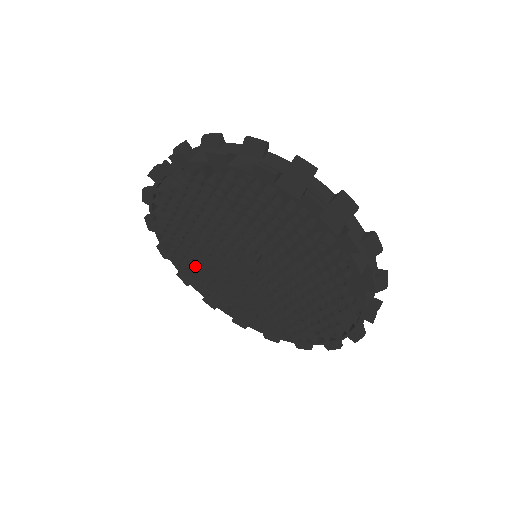
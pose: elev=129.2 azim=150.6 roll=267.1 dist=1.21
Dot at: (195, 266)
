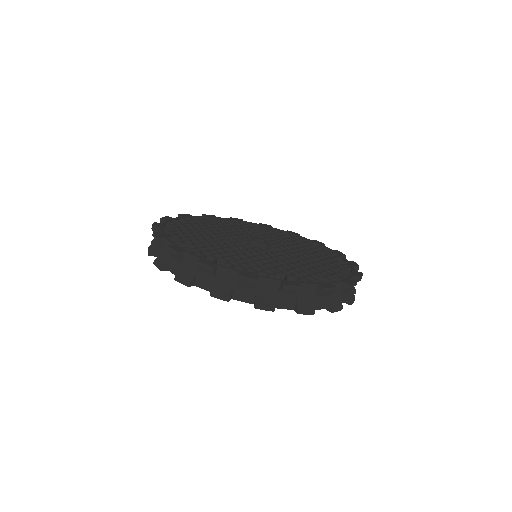
Dot at: occluded
